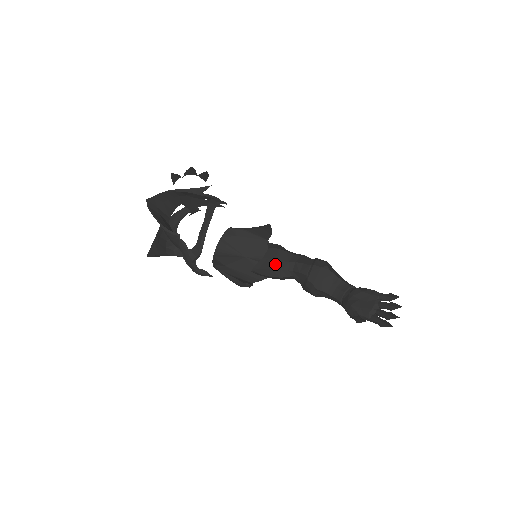
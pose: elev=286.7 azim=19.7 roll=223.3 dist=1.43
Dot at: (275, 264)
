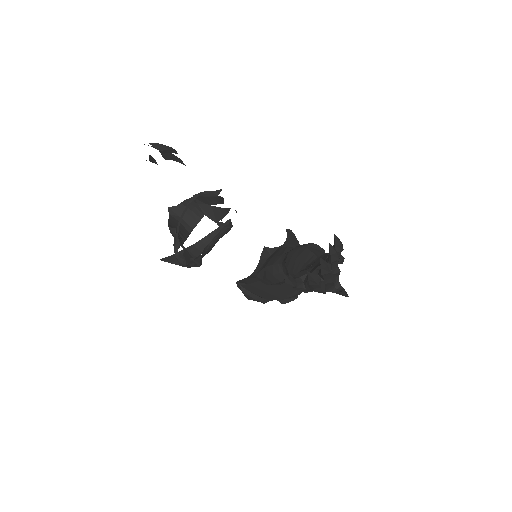
Dot at: (270, 261)
